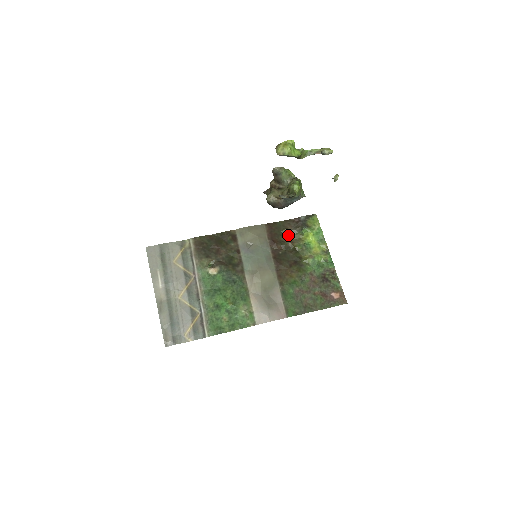
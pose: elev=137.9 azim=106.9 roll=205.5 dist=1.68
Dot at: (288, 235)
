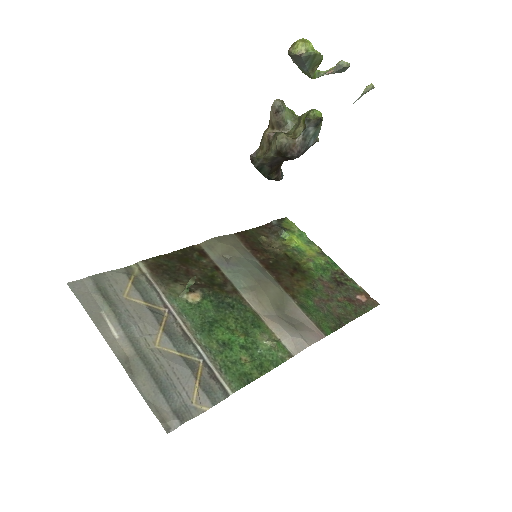
Dot at: (267, 243)
